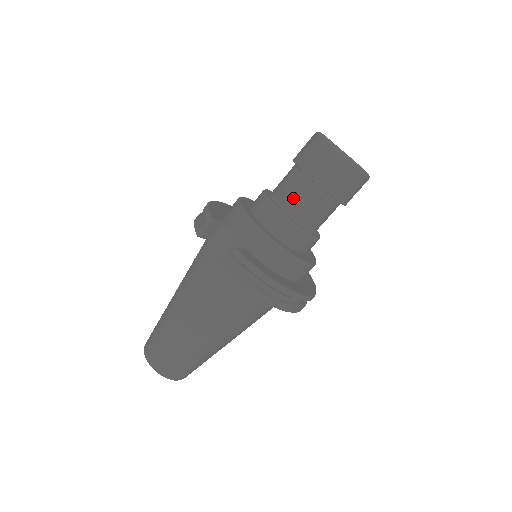
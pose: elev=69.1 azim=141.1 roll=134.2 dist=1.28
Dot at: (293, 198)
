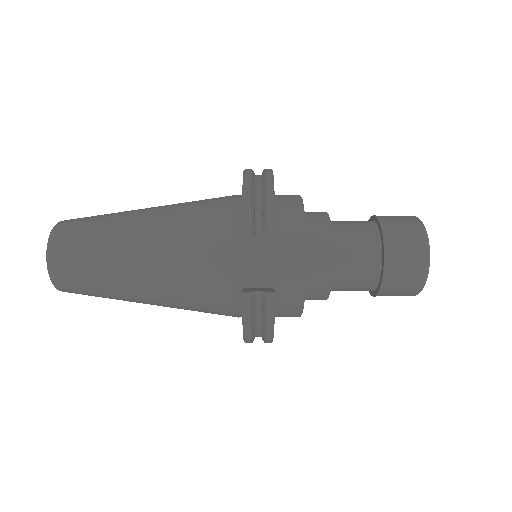
Dot at: (351, 269)
